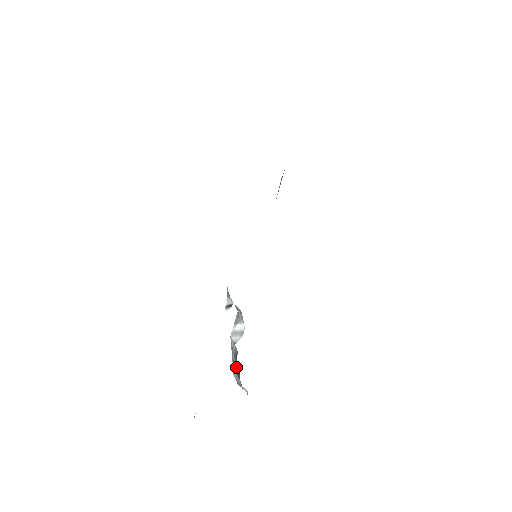
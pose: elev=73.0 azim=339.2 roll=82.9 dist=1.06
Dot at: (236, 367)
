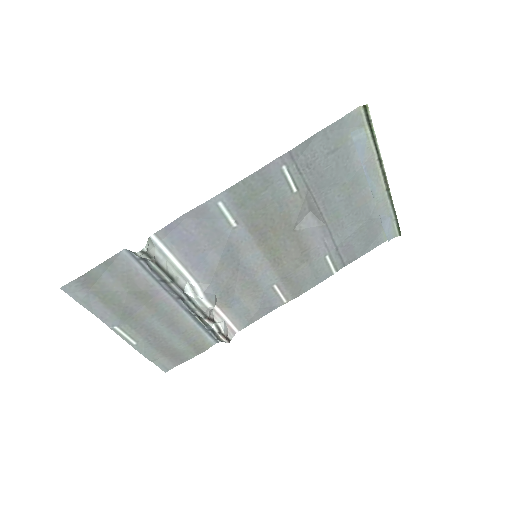
Dot at: (163, 264)
